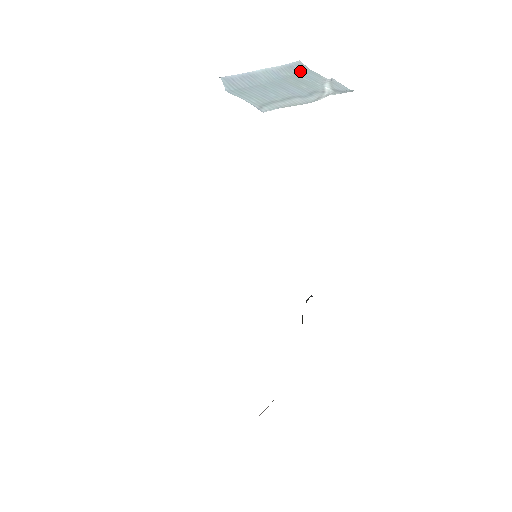
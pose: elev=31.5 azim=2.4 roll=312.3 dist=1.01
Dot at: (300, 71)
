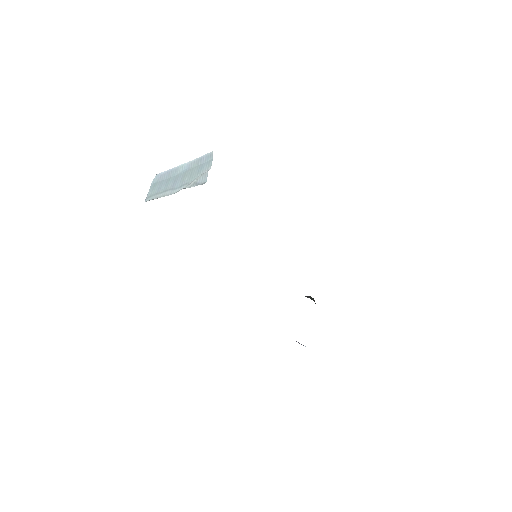
Dot at: (204, 162)
